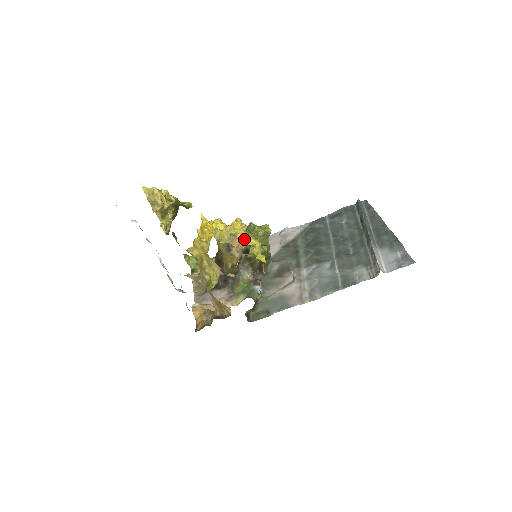
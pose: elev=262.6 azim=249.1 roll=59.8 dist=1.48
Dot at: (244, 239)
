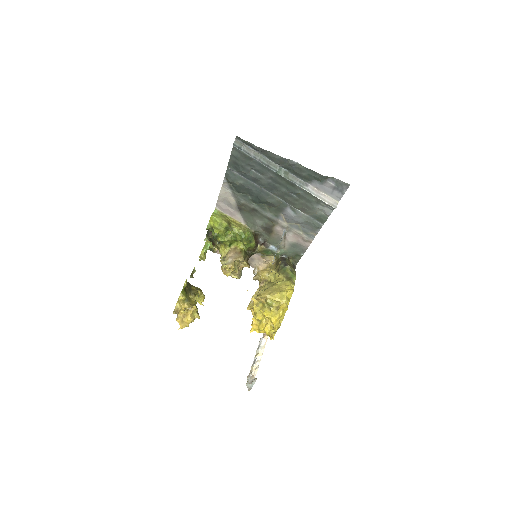
Dot at: occluded
